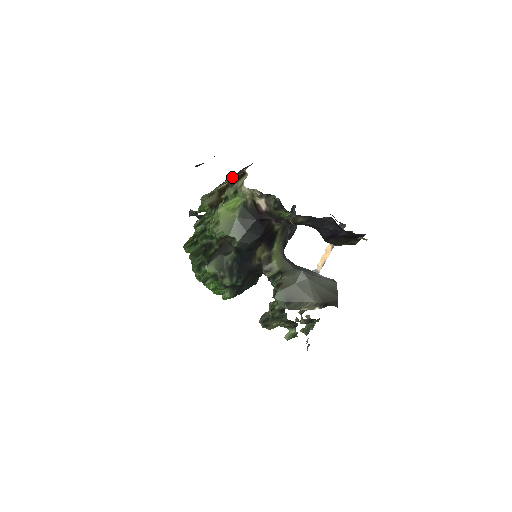
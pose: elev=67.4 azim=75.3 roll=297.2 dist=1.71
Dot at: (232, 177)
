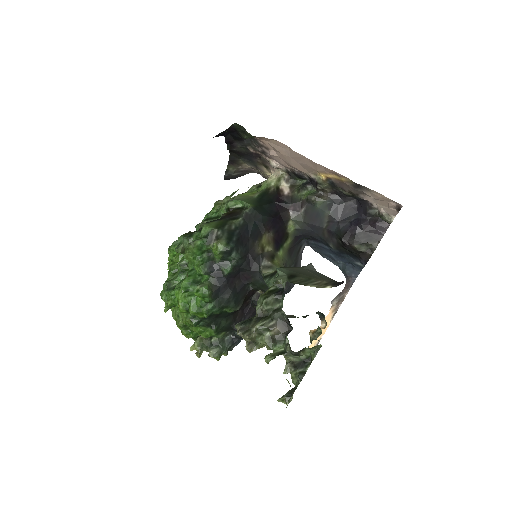
Dot at: occluded
